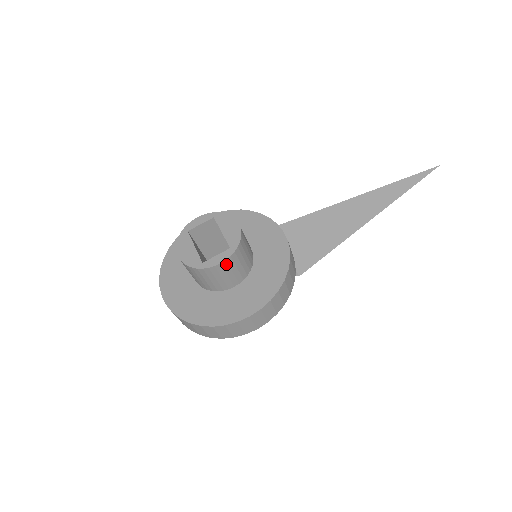
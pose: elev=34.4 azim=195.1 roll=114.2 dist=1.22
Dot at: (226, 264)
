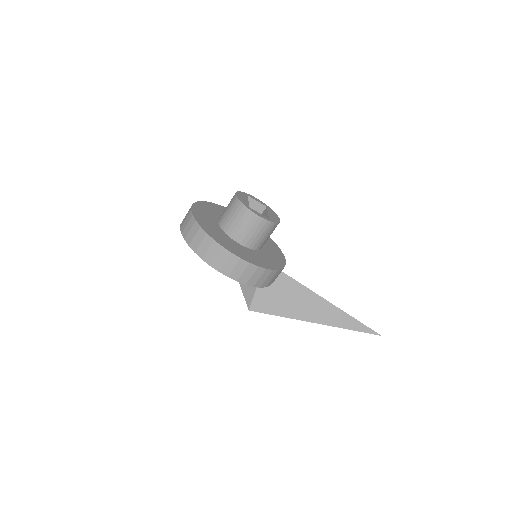
Dot at: (260, 221)
